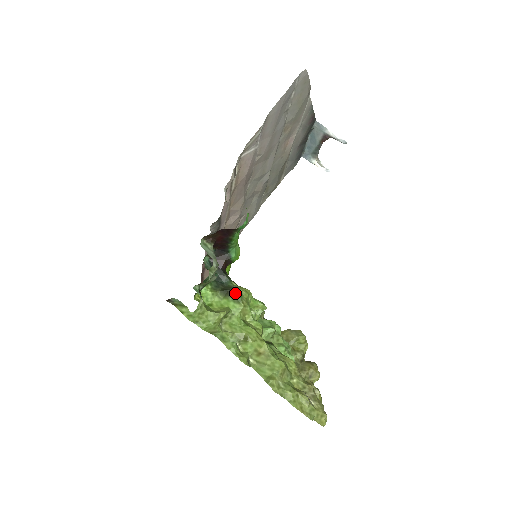
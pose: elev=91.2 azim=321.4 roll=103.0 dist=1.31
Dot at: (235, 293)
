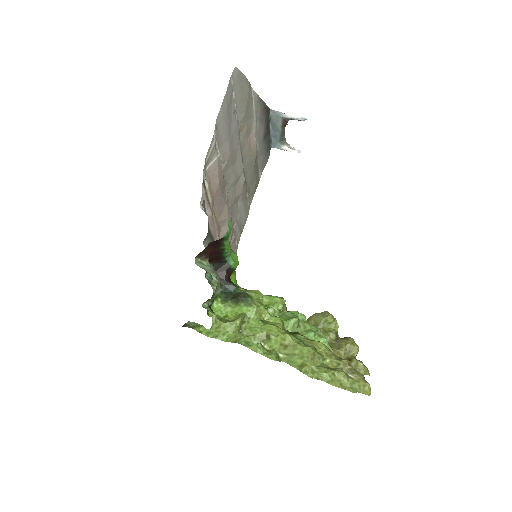
Dot at: (245, 297)
